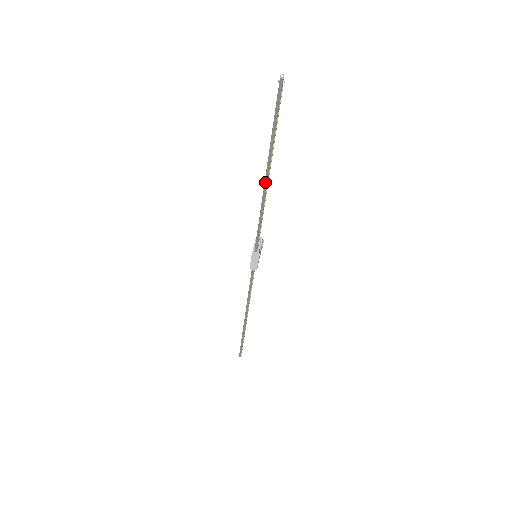
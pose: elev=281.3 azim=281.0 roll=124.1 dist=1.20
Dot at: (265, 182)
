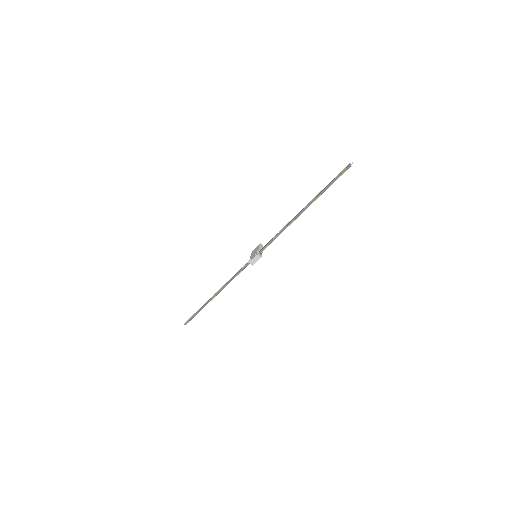
Dot at: (299, 213)
